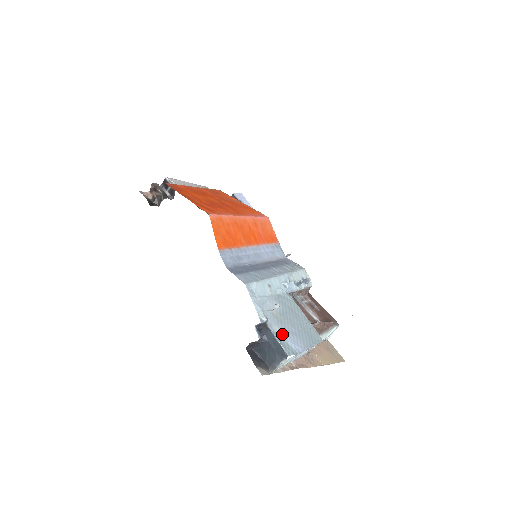
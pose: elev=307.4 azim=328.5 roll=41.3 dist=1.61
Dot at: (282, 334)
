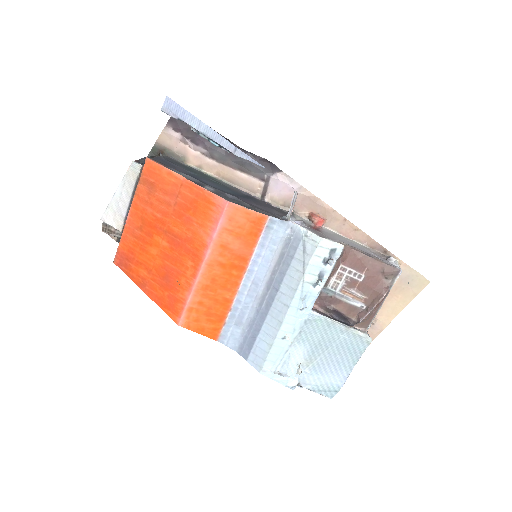
Dot at: (319, 381)
